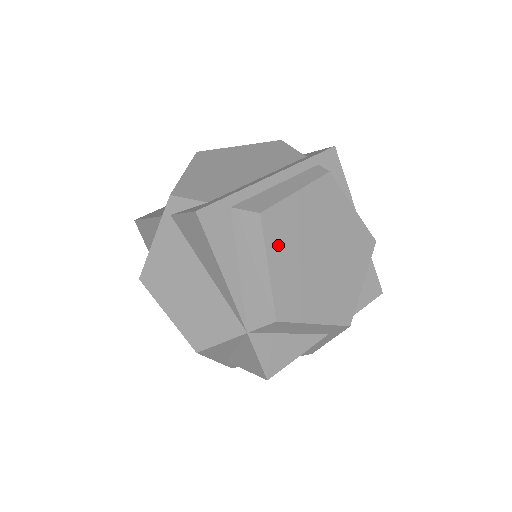
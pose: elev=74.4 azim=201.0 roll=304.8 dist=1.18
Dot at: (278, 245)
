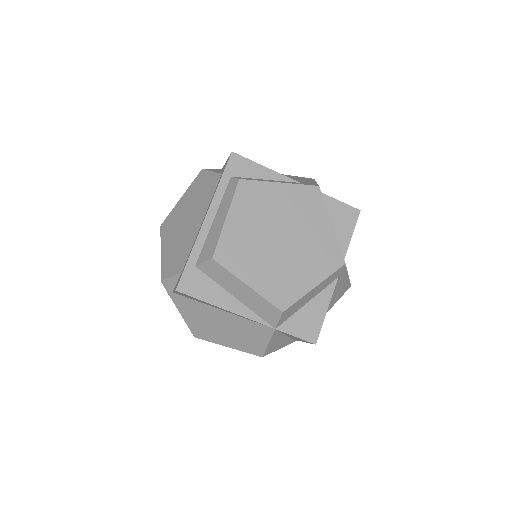
Dot at: (242, 265)
